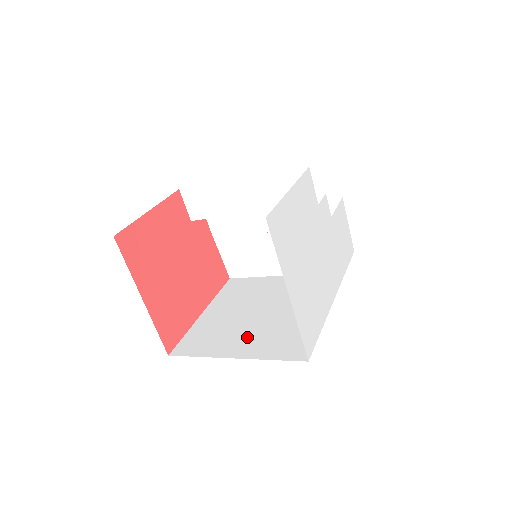
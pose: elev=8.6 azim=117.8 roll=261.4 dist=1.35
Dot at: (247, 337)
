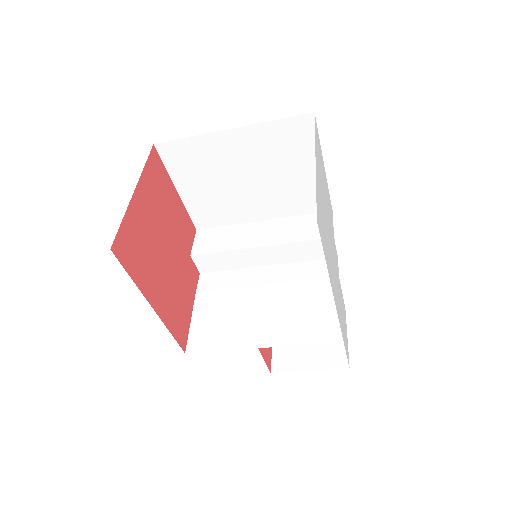
Dot at: occluded
